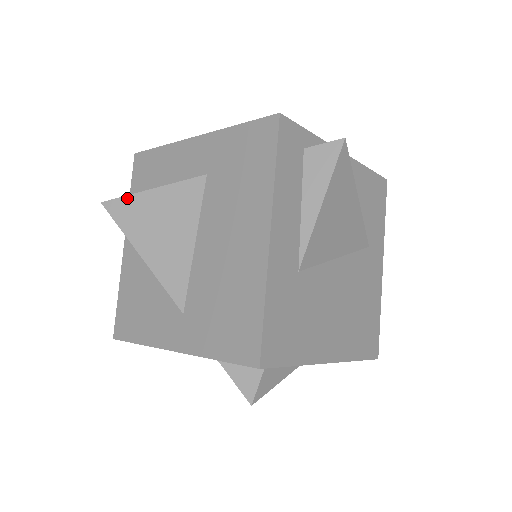
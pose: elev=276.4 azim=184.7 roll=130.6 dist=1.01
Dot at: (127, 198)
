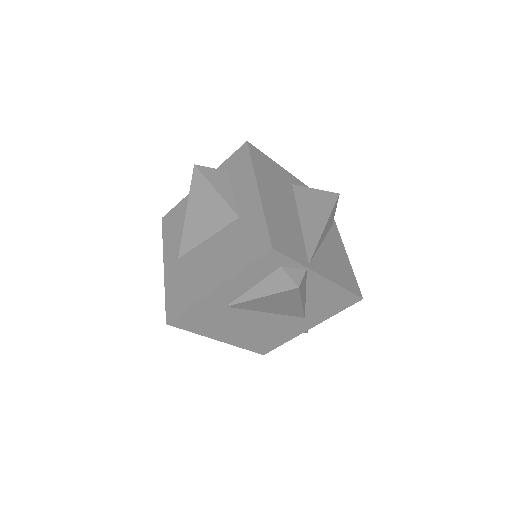
Dot at: (204, 179)
